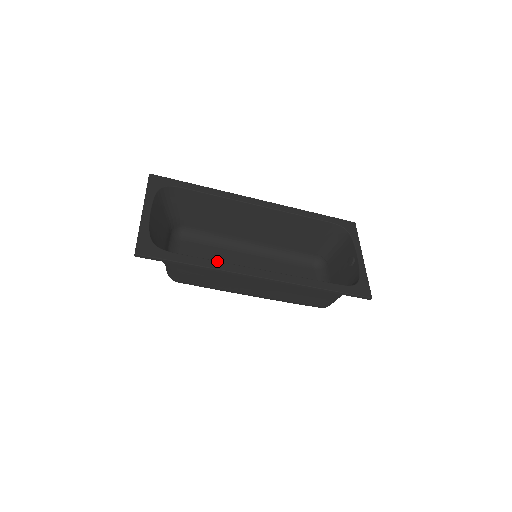
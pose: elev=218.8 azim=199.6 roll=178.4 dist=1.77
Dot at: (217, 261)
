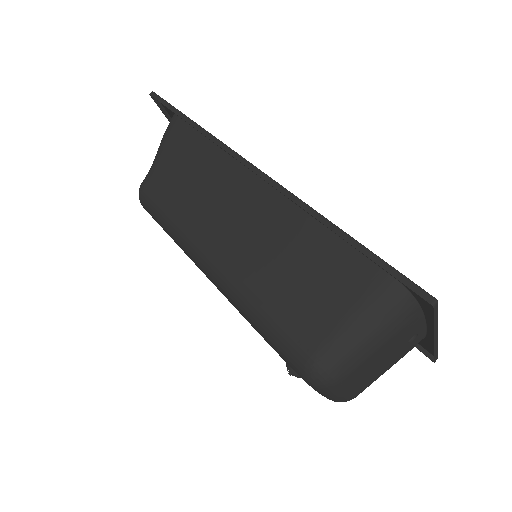
Dot at: occluded
